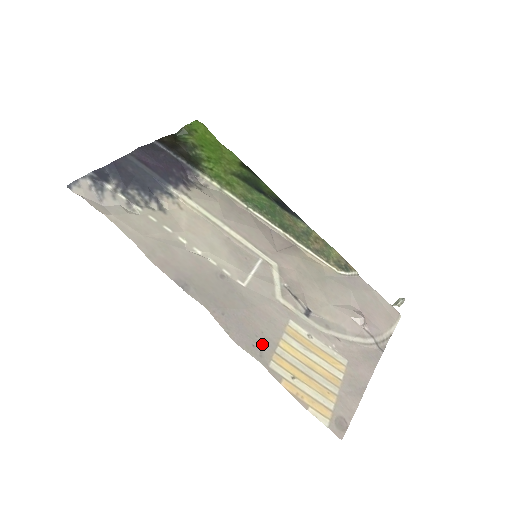
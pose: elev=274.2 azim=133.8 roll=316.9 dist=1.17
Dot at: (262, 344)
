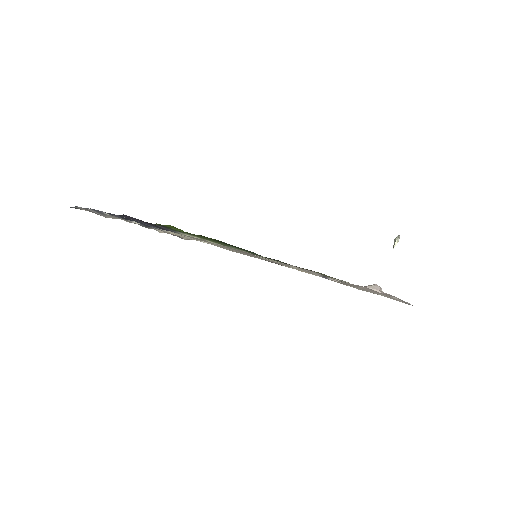
Dot at: occluded
